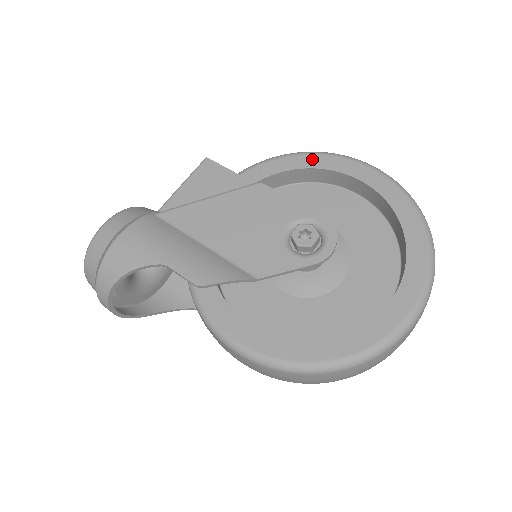
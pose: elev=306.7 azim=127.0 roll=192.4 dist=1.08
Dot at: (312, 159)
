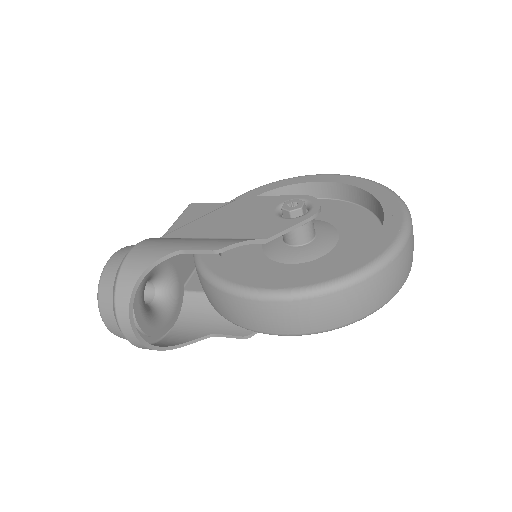
Dot at: (276, 184)
